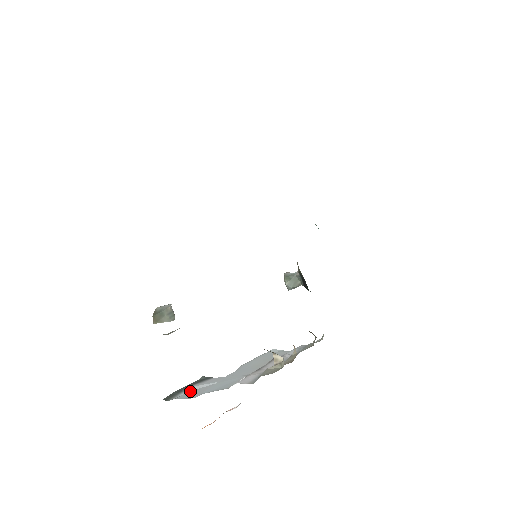
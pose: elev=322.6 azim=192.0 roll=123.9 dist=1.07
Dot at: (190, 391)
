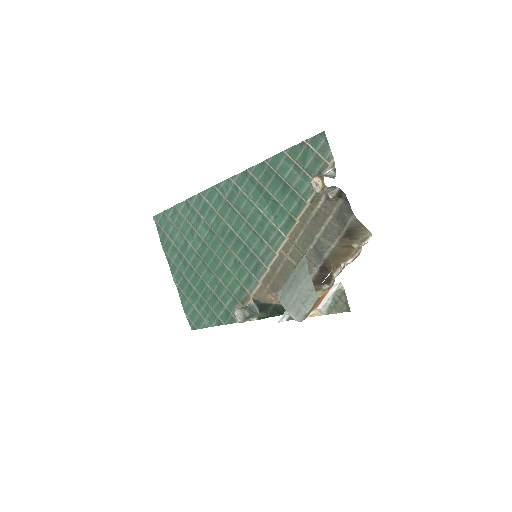
Dot at: occluded
